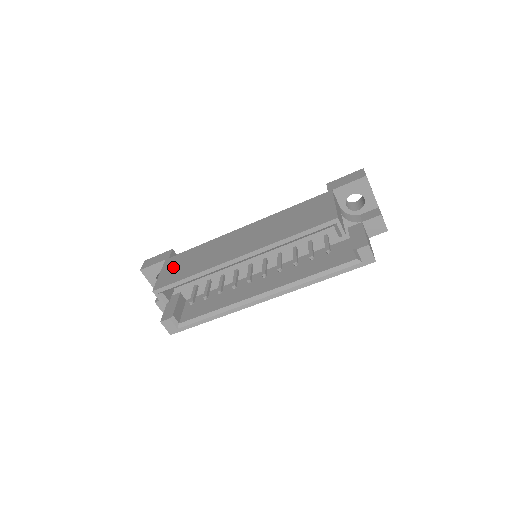
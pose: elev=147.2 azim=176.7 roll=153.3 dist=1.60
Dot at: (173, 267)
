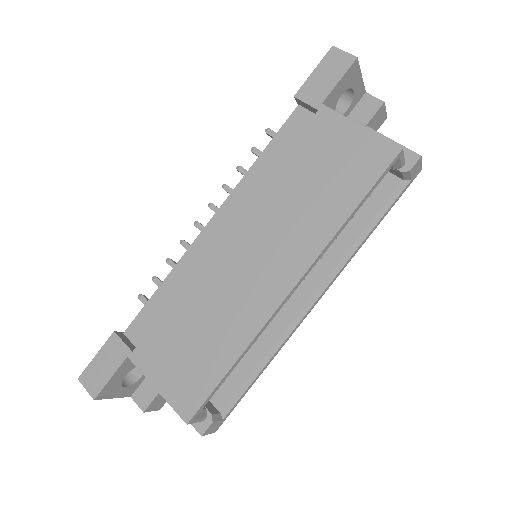
Dot at: (169, 364)
